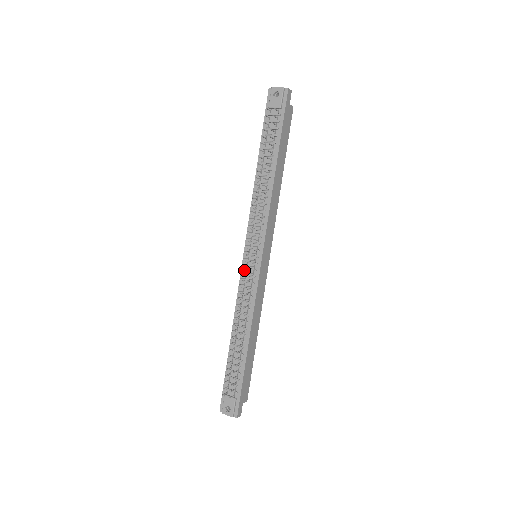
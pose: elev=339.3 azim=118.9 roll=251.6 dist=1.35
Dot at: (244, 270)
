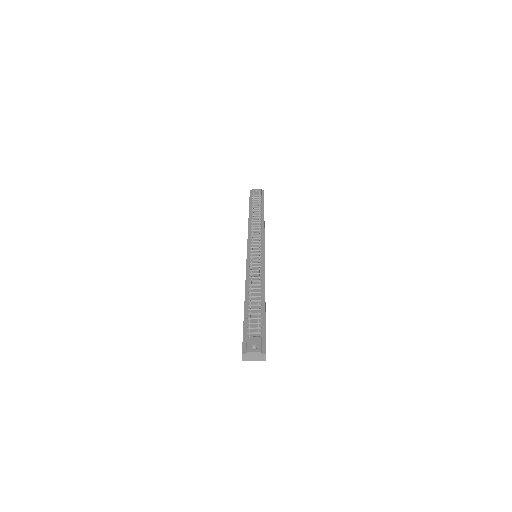
Dot at: (250, 258)
